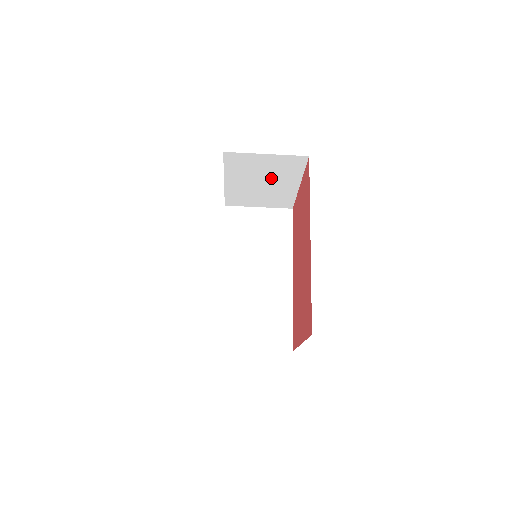
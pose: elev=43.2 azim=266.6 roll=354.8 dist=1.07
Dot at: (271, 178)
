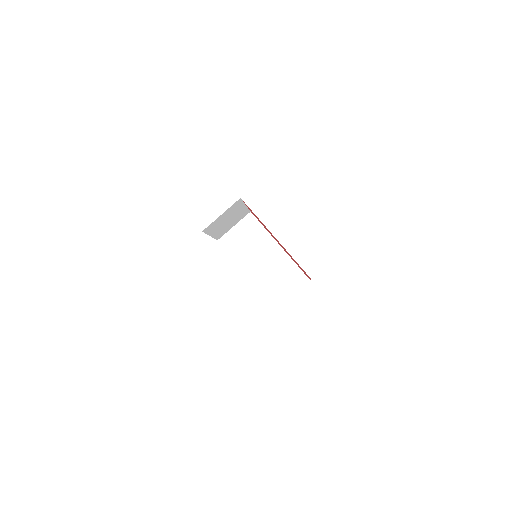
Dot at: (230, 216)
